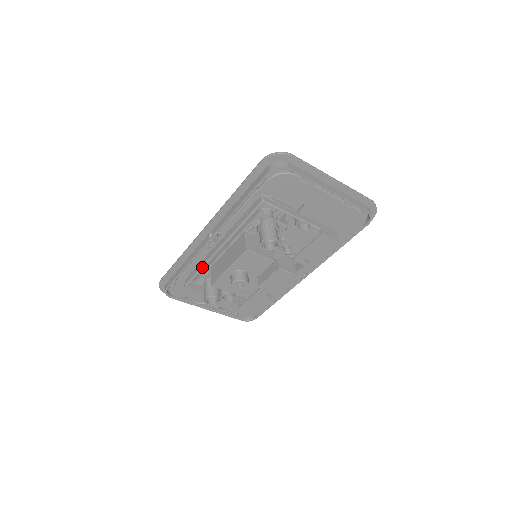
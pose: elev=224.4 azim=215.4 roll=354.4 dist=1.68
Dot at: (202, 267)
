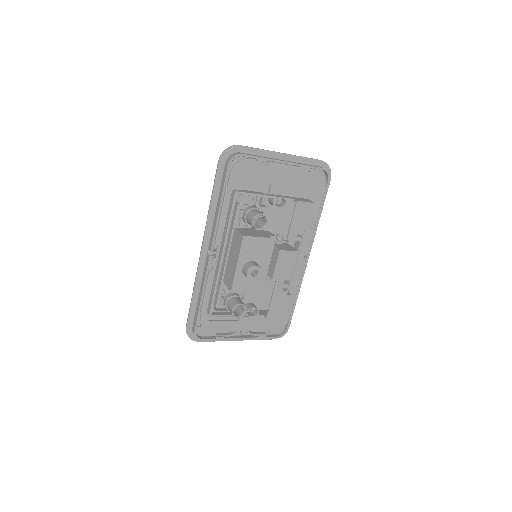
Dot at: (215, 286)
